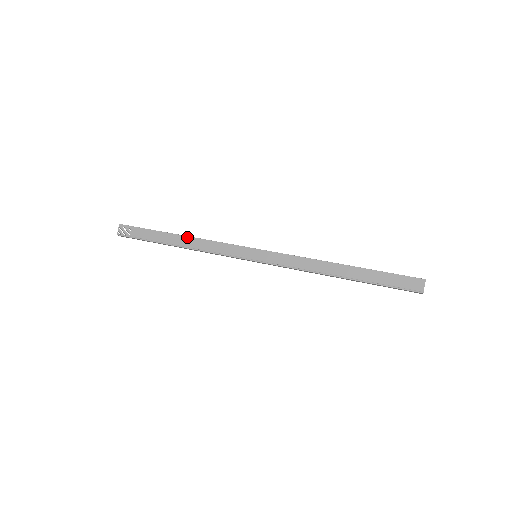
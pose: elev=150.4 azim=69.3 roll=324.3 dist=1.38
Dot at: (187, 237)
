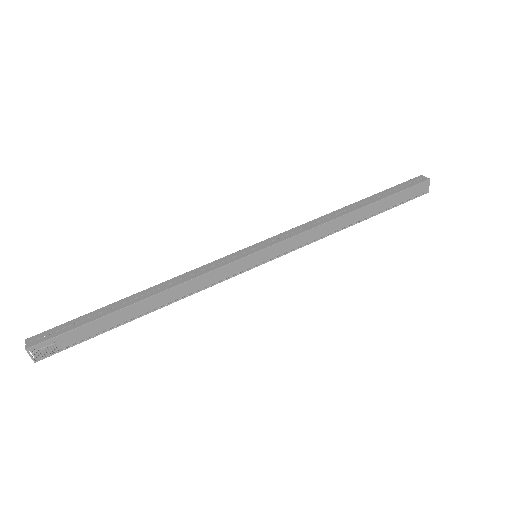
Dot at: (156, 296)
